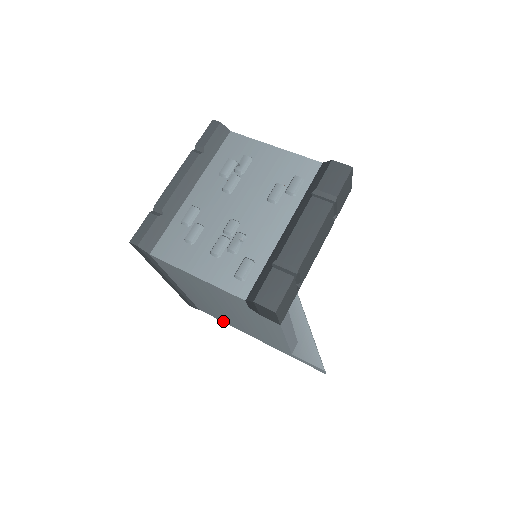
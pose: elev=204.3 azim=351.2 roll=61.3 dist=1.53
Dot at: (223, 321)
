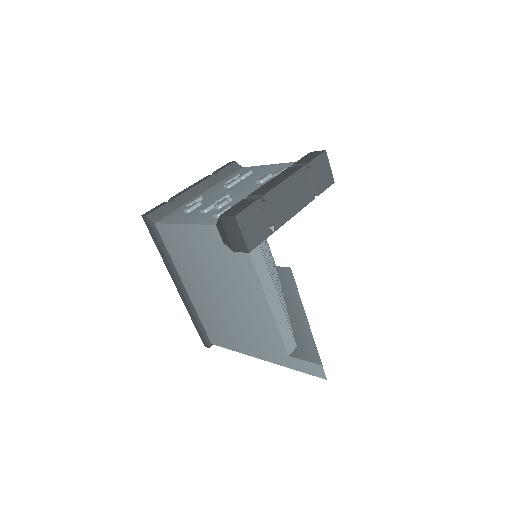
Dot at: (230, 347)
